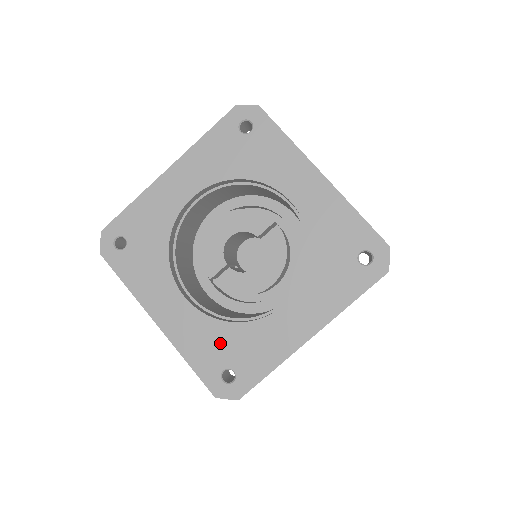
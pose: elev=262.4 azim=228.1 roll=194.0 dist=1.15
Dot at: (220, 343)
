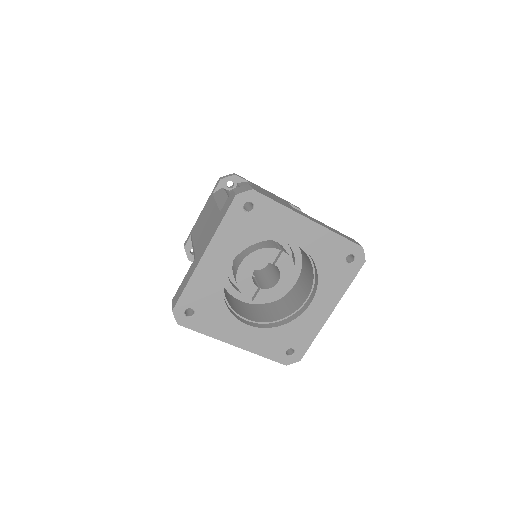
Dot at: (279, 339)
